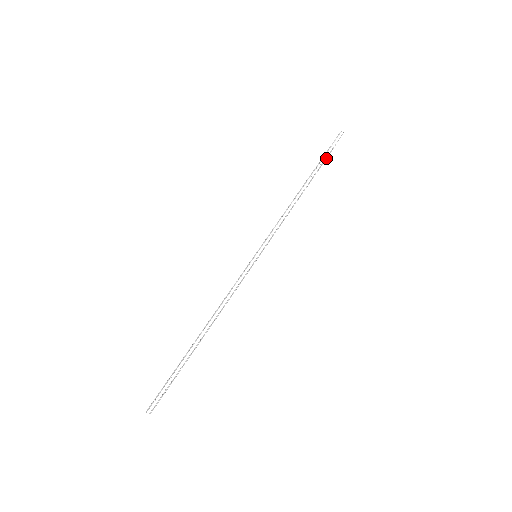
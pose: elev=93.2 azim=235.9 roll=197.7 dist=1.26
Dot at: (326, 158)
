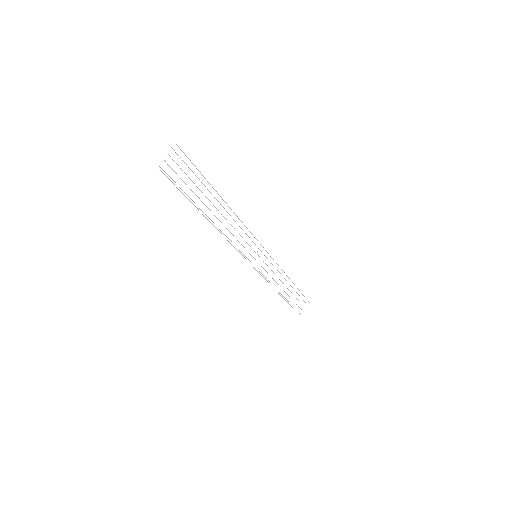
Dot at: occluded
